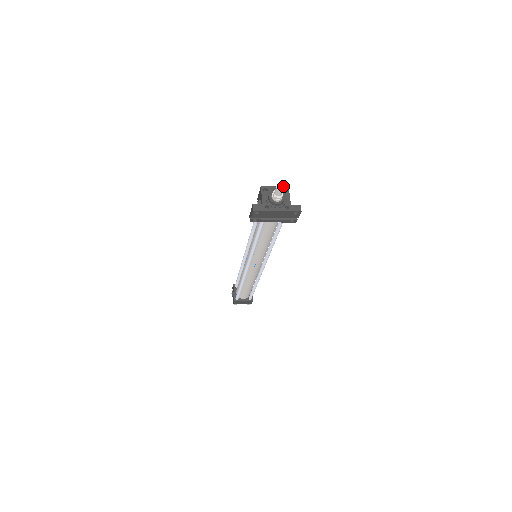
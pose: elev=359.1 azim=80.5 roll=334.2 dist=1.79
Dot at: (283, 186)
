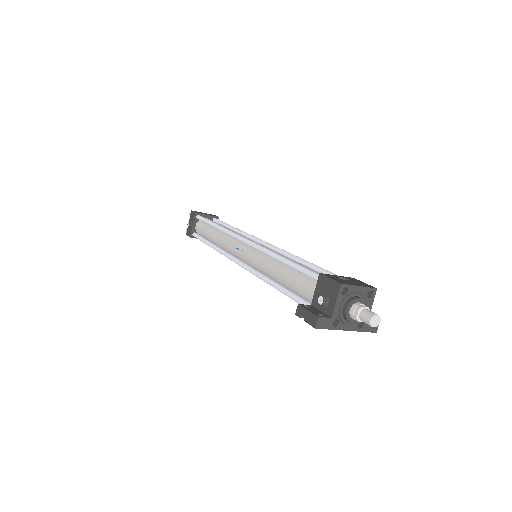
Dot at: (380, 319)
